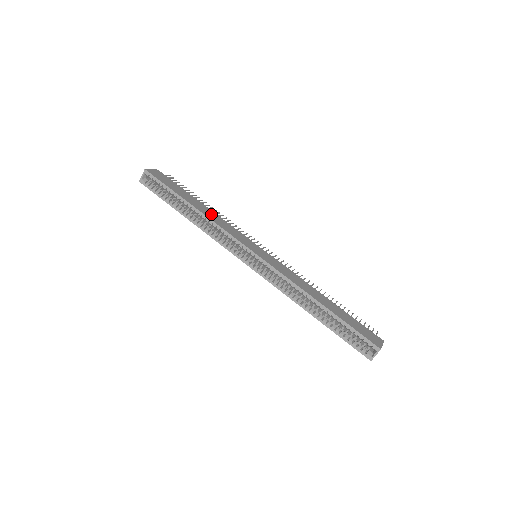
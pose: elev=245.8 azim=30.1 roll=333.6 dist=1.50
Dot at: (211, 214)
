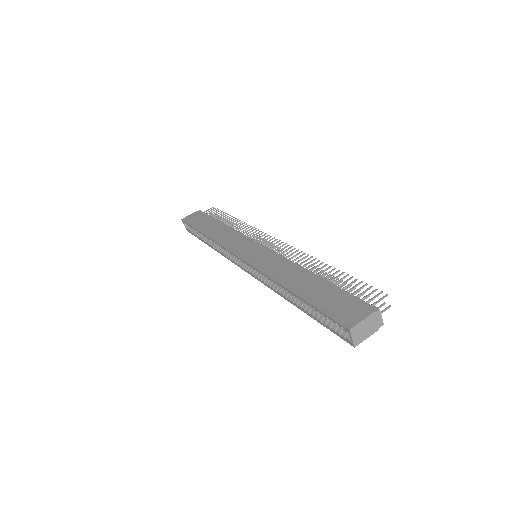
Dot at: (221, 232)
